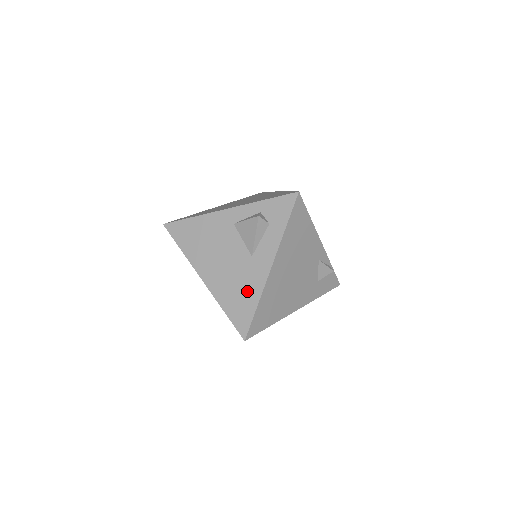
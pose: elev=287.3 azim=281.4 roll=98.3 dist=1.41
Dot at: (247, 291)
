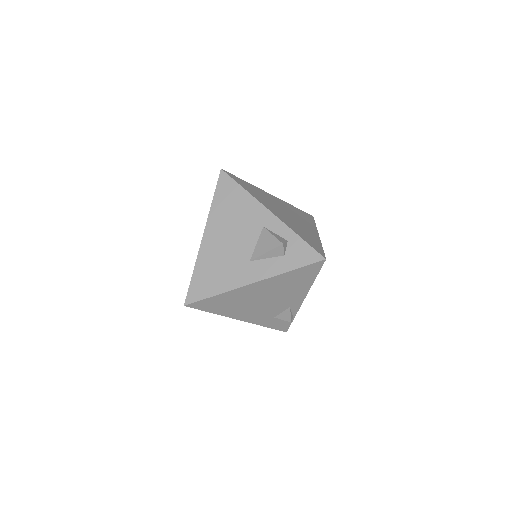
Dot at: (221, 278)
